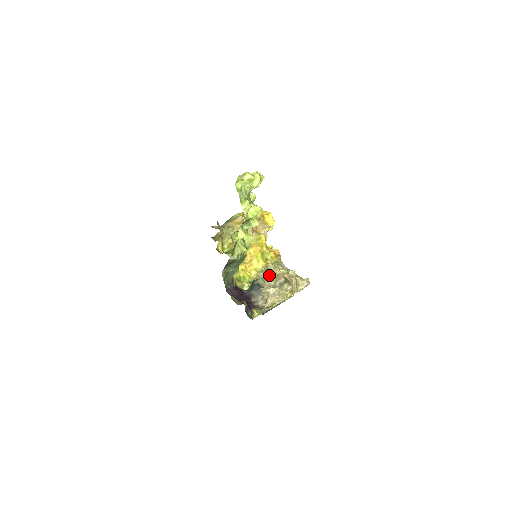
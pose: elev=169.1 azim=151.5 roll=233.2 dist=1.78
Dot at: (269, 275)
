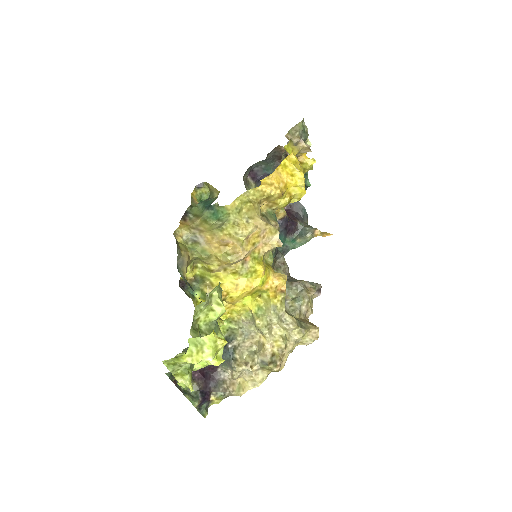
Dot at: (255, 330)
